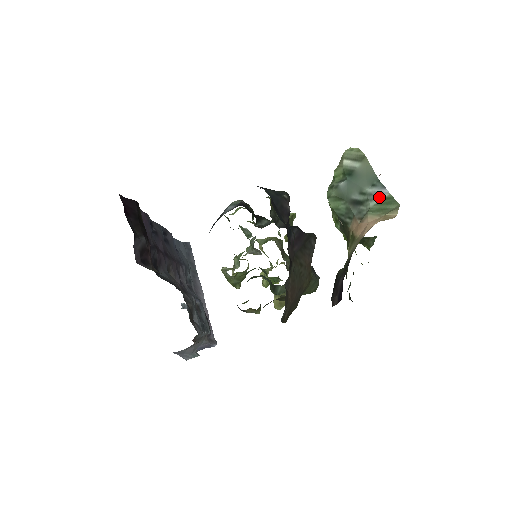
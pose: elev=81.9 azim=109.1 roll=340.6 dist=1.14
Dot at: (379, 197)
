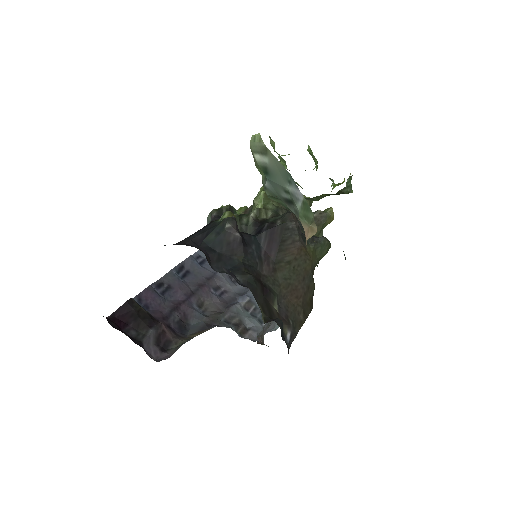
Dot at: (299, 200)
